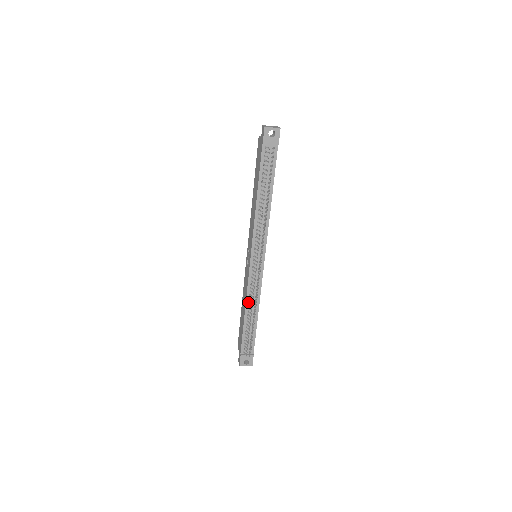
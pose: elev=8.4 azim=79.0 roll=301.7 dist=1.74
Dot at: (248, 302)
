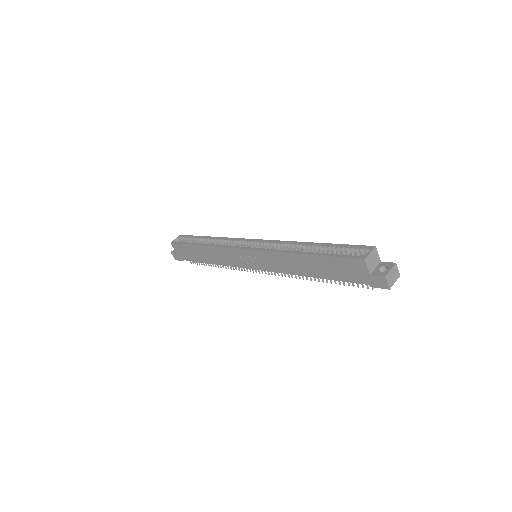
Dot at: occluded
